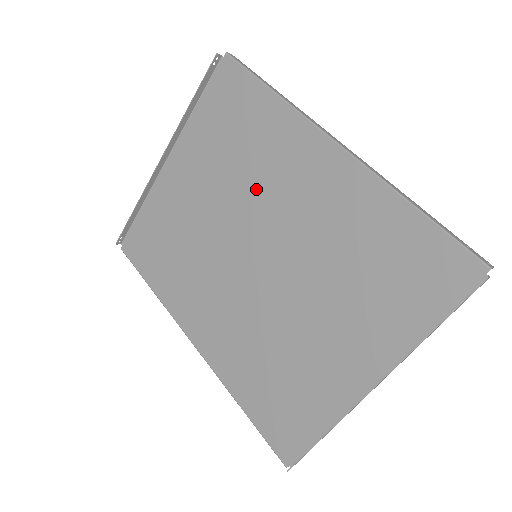
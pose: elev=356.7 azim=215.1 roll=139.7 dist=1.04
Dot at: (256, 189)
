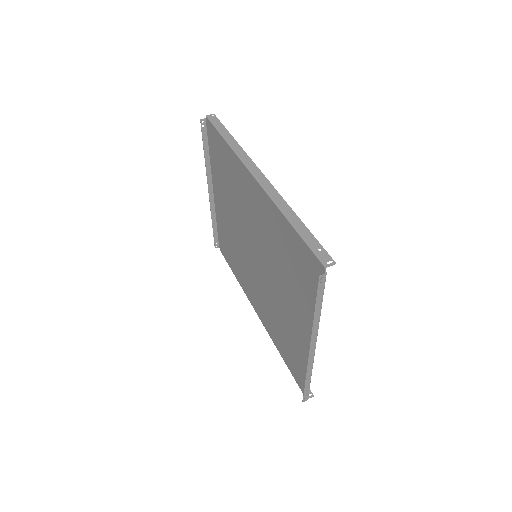
Dot at: (242, 210)
